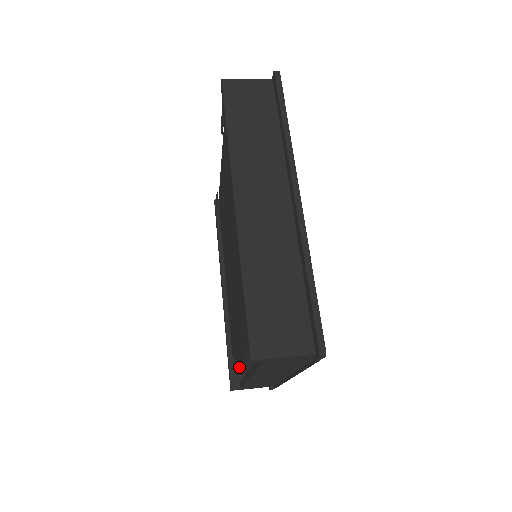
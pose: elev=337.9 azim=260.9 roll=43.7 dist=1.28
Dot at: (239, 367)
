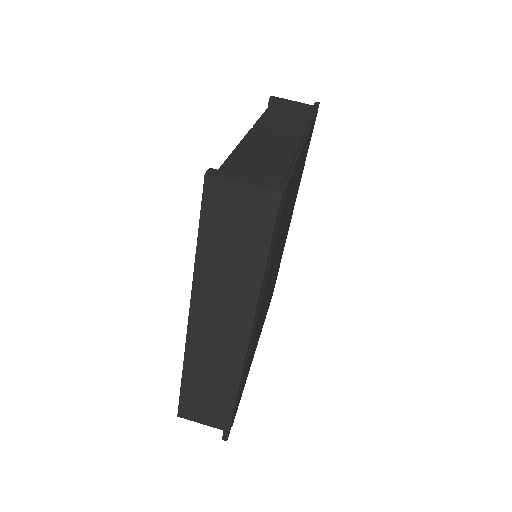
Dot at: occluded
